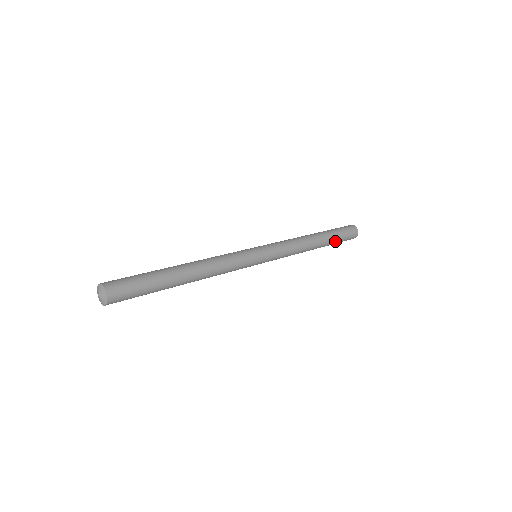
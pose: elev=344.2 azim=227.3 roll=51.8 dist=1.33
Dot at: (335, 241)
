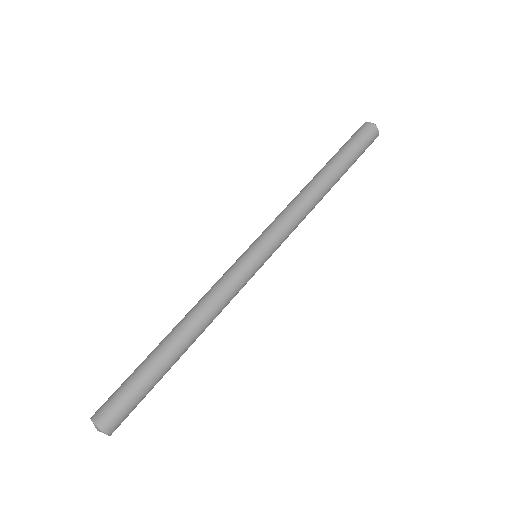
Dot at: (351, 164)
